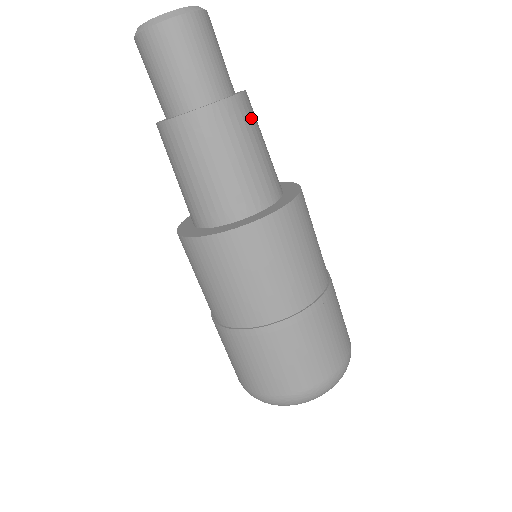
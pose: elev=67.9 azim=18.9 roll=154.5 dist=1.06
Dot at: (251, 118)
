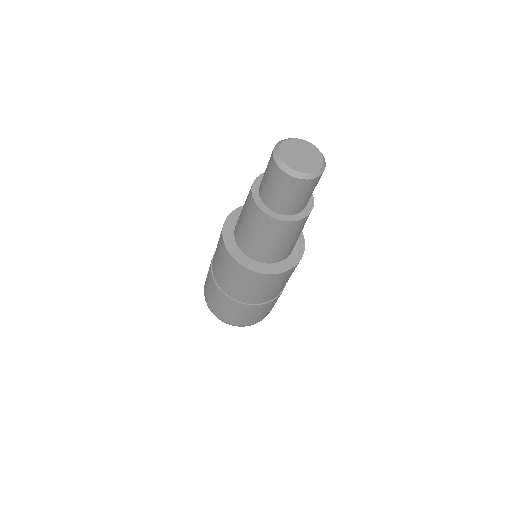
Dot at: occluded
